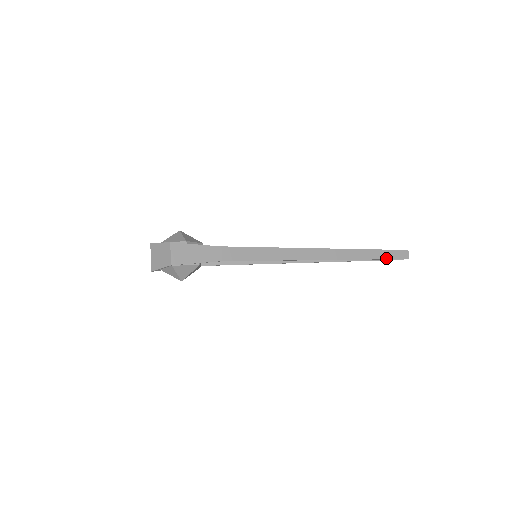
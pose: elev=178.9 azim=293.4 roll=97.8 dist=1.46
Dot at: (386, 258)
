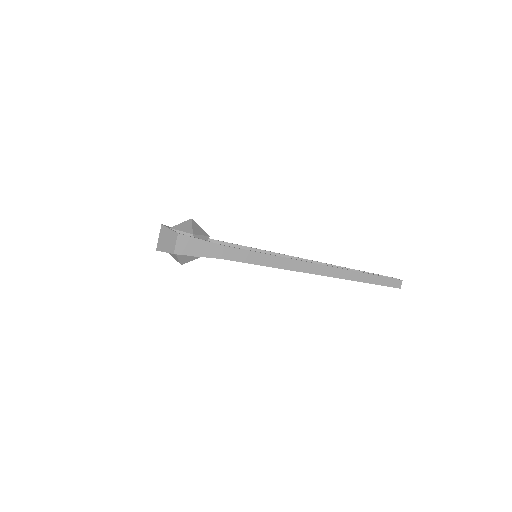
Dot at: (378, 284)
